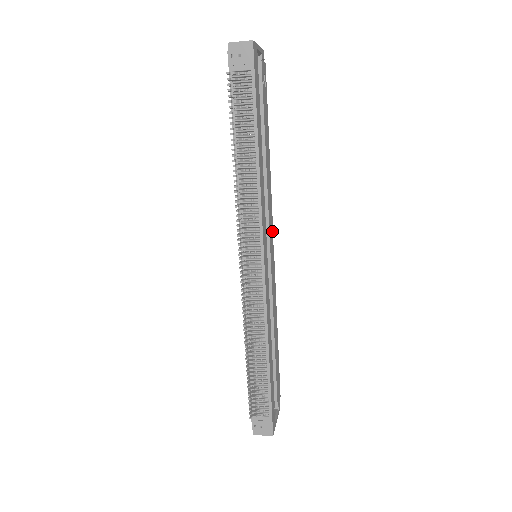
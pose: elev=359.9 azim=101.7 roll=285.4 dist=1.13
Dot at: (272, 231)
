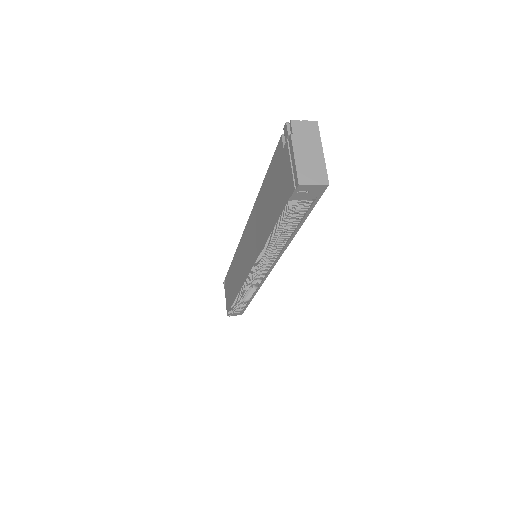
Dot at: occluded
